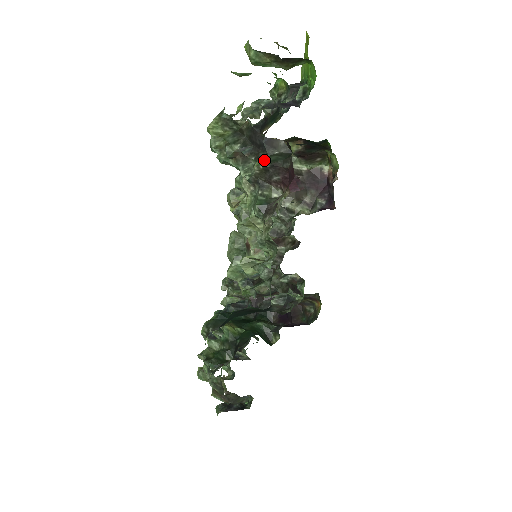
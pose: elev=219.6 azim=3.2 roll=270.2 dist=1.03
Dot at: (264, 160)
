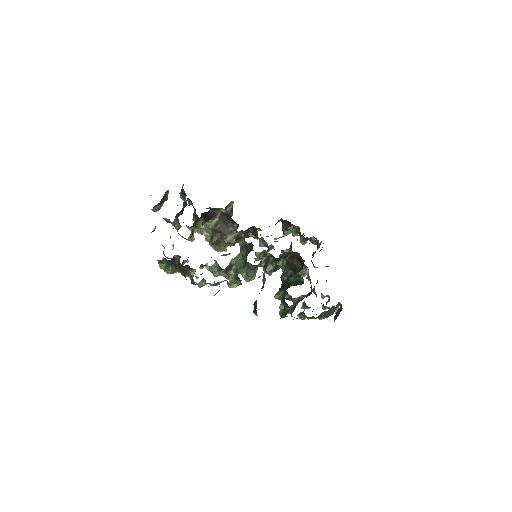
Dot at: (177, 268)
